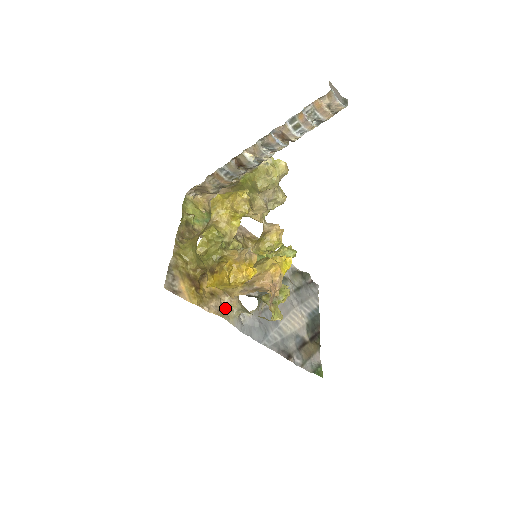
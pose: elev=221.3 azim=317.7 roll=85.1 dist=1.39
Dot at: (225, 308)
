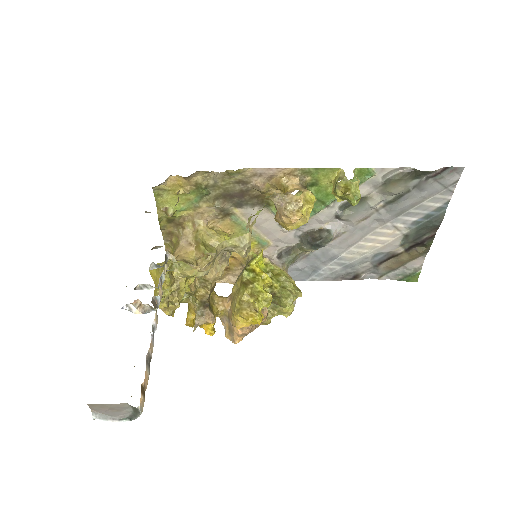
Dot at: occluded
